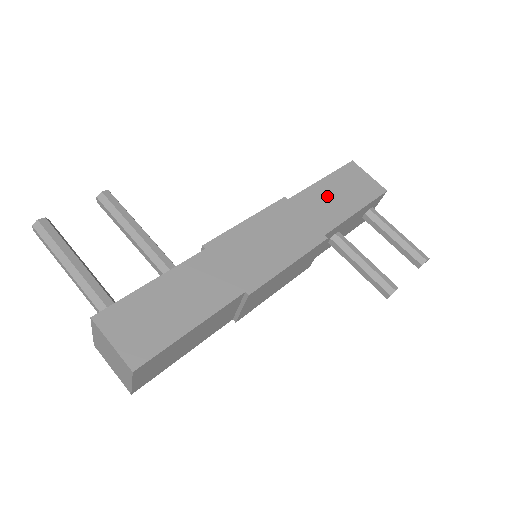
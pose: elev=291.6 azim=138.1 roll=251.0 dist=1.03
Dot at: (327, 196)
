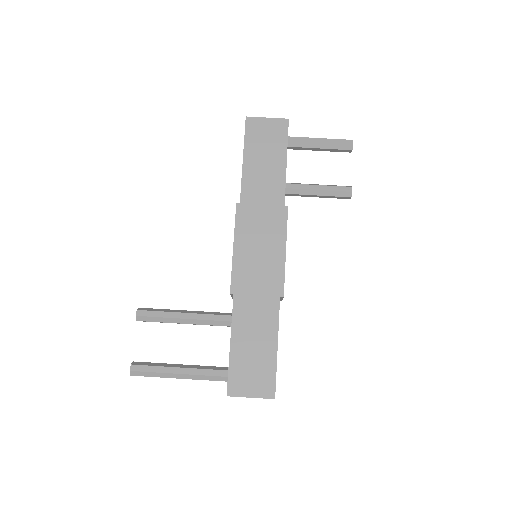
Dot at: (259, 171)
